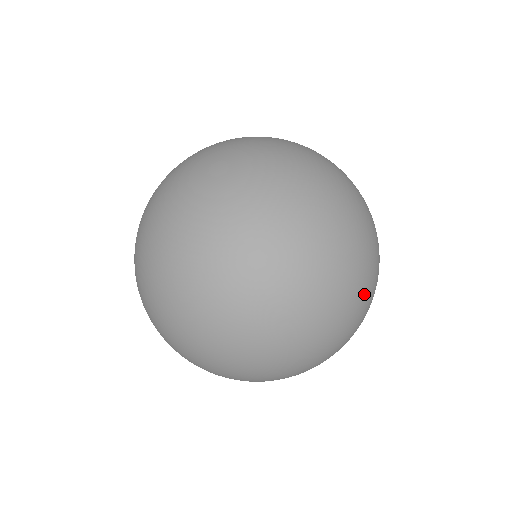
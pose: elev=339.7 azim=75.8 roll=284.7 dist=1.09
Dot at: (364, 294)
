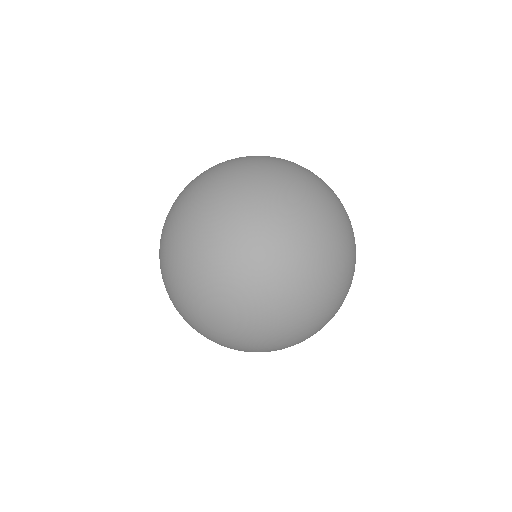
Dot at: occluded
